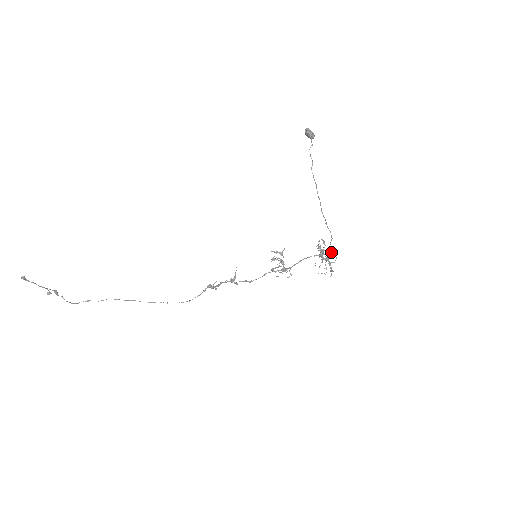
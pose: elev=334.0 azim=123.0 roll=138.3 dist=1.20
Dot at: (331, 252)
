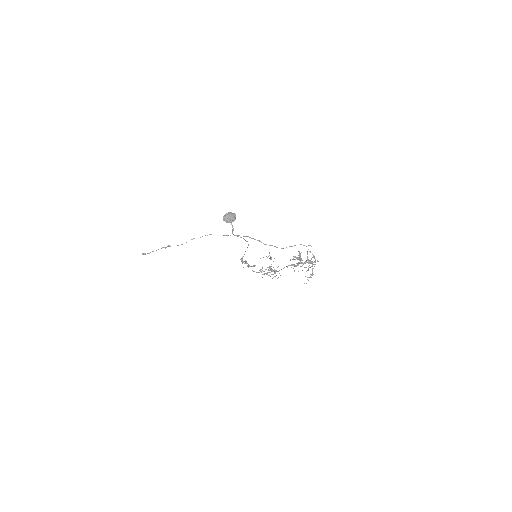
Dot at: occluded
